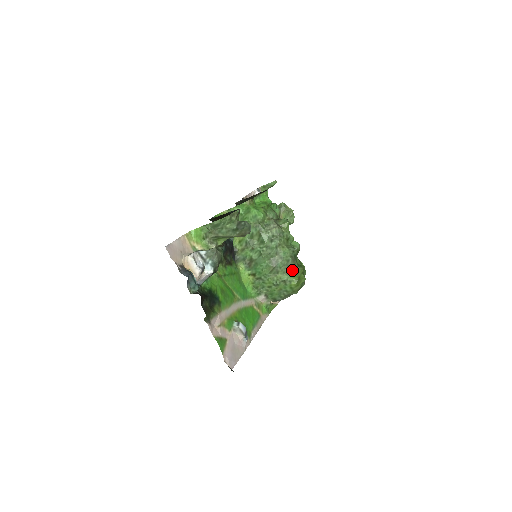
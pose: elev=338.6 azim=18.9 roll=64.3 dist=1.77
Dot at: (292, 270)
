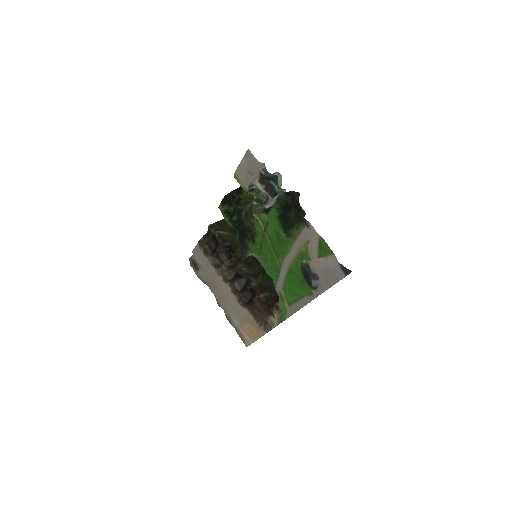
Dot at: occluded
